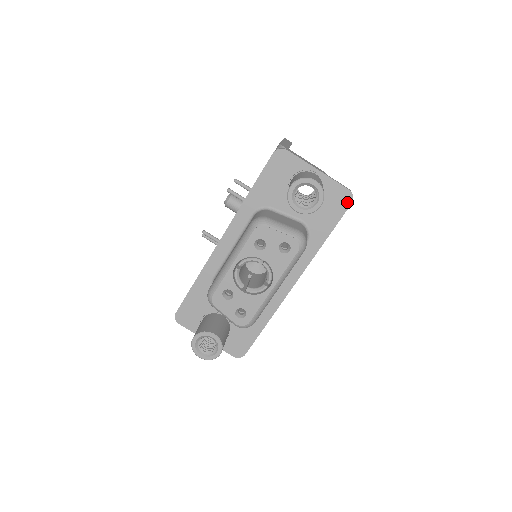
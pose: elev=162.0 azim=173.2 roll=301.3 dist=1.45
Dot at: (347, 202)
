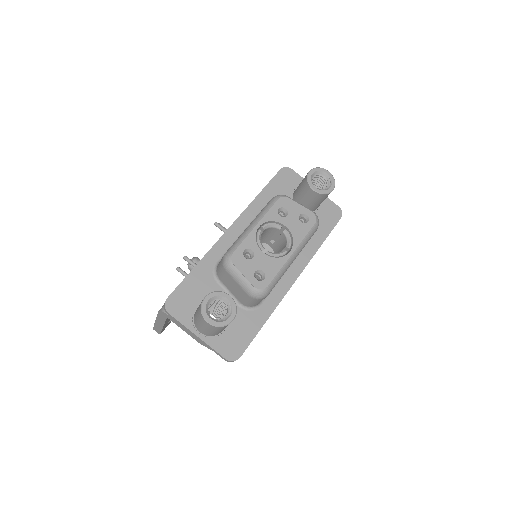
Dot at: (338, 216)
